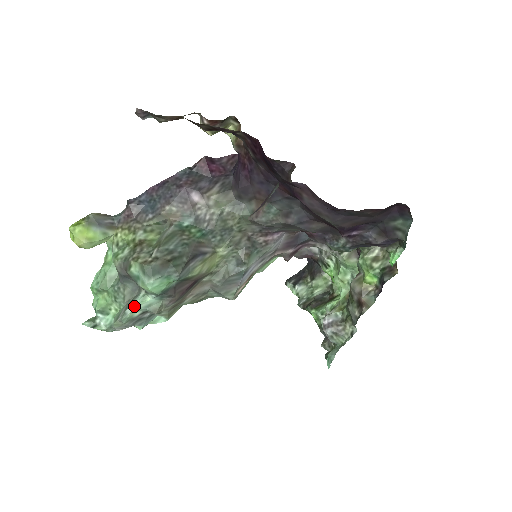
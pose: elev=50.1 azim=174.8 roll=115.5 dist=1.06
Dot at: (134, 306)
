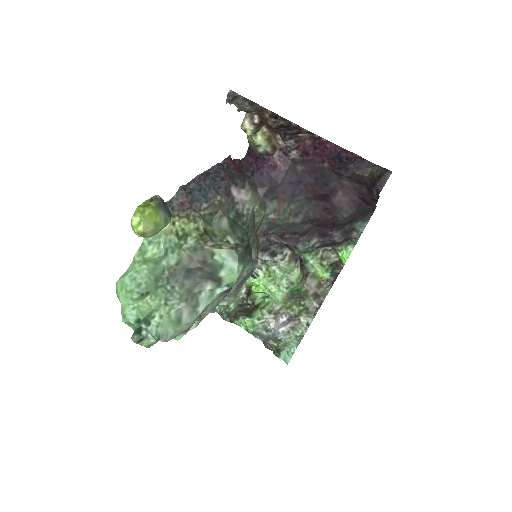
Dot at: (206, 302)
